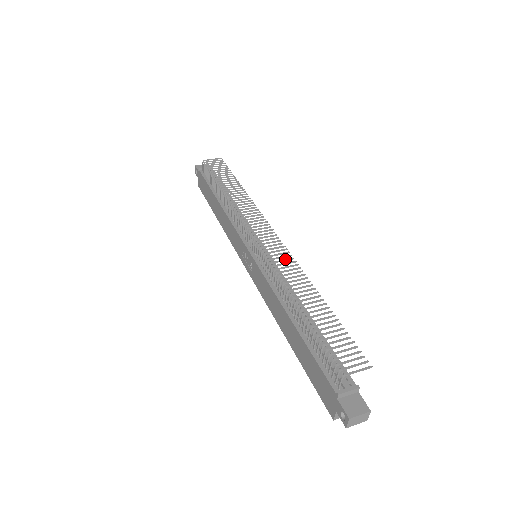
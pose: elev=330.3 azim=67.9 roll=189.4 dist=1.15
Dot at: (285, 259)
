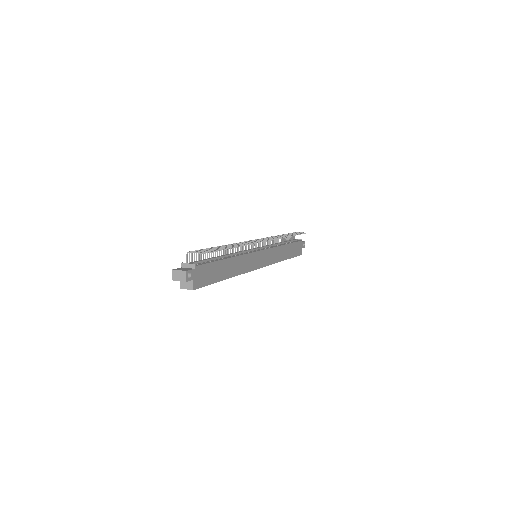
Dot at: (251, 242)
